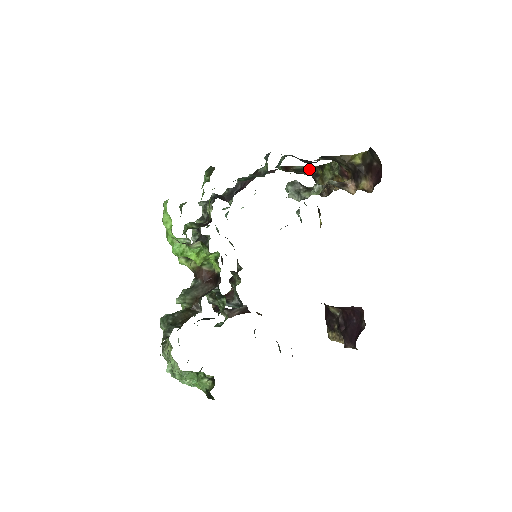
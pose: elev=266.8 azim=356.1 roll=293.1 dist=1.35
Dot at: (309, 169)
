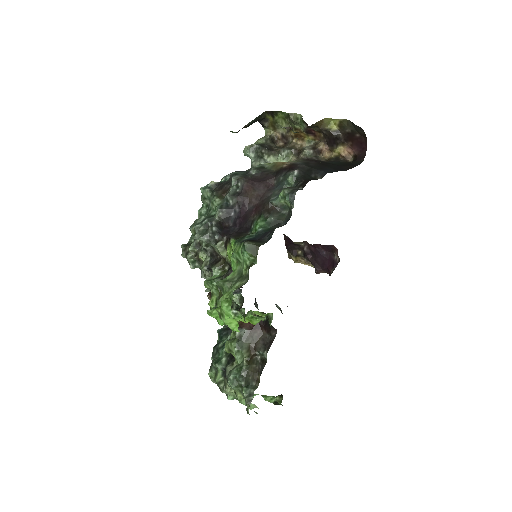
Dot at: (258, 118)
